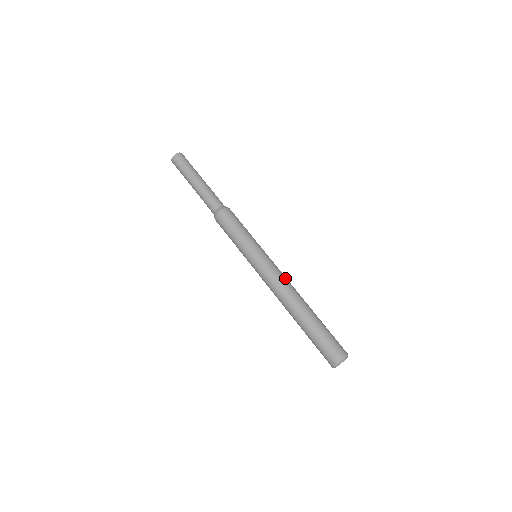
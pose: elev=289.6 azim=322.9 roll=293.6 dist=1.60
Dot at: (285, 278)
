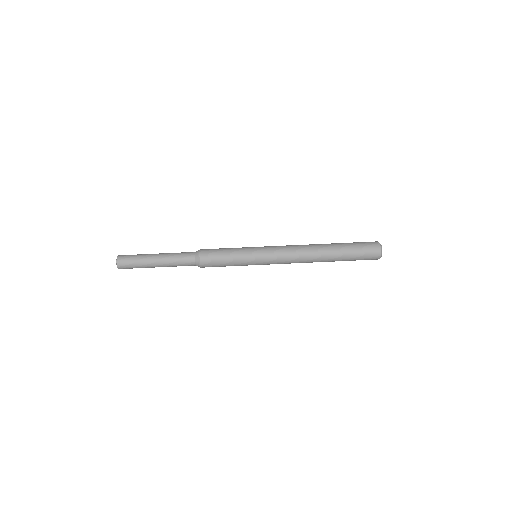
Dot at: occluded
